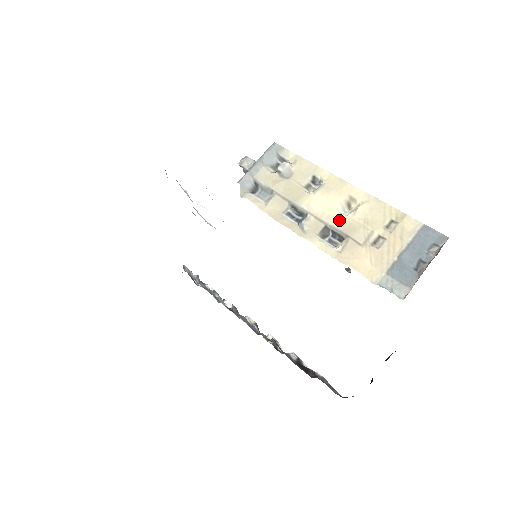
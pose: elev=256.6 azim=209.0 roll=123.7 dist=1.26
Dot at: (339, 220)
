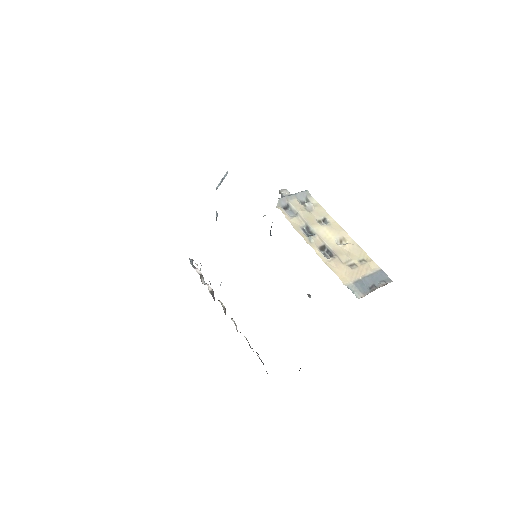
Dot at: (334, 245)
